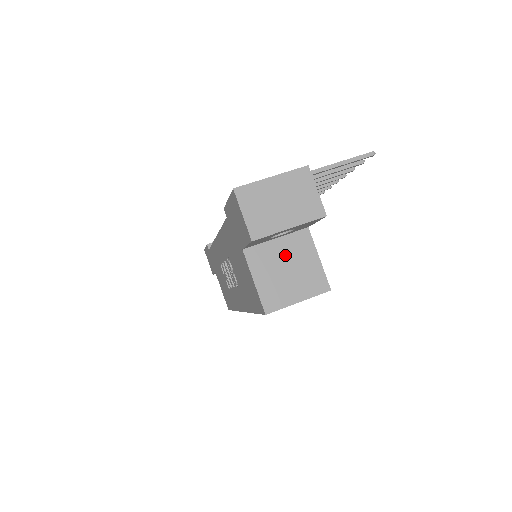
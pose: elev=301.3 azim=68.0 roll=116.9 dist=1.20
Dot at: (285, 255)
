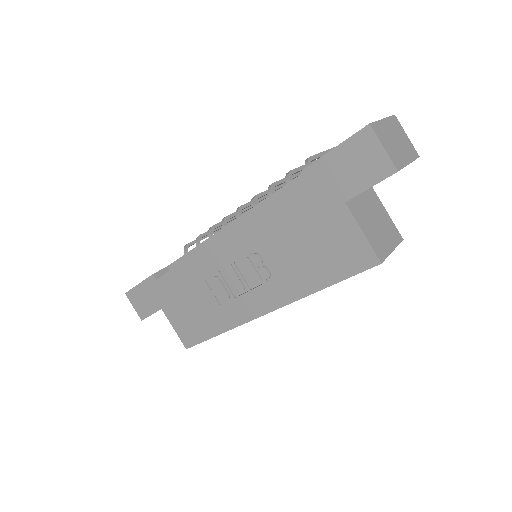
Dot at: (370, 209)
